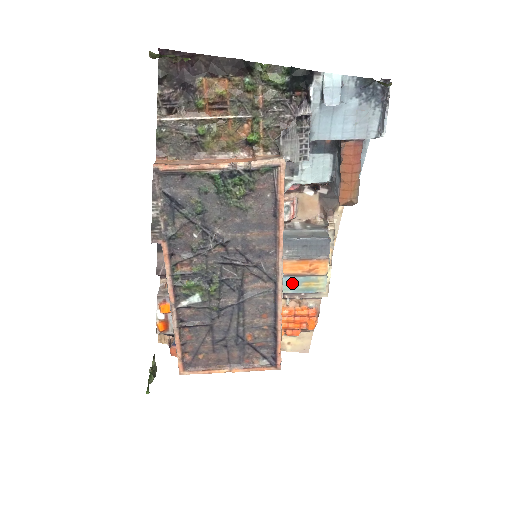
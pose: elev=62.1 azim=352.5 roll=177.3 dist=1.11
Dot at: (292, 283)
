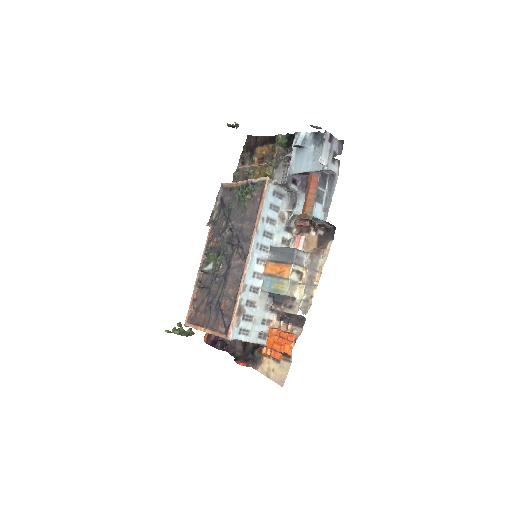
Dot at: (269, 283)
